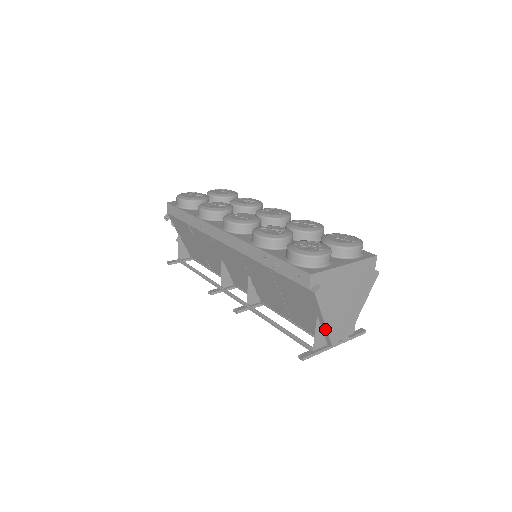
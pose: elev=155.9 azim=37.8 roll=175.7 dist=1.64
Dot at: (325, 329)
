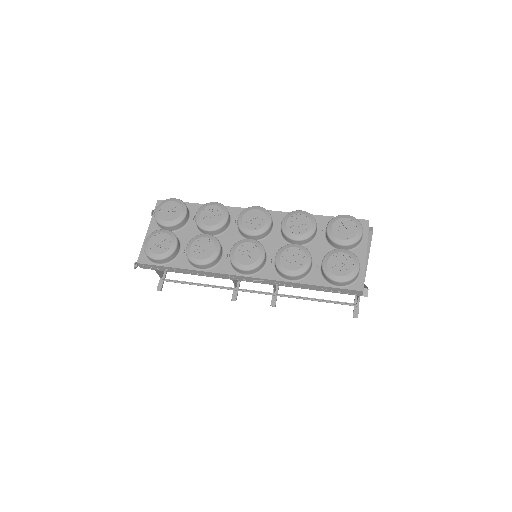
Dot at: occluded
